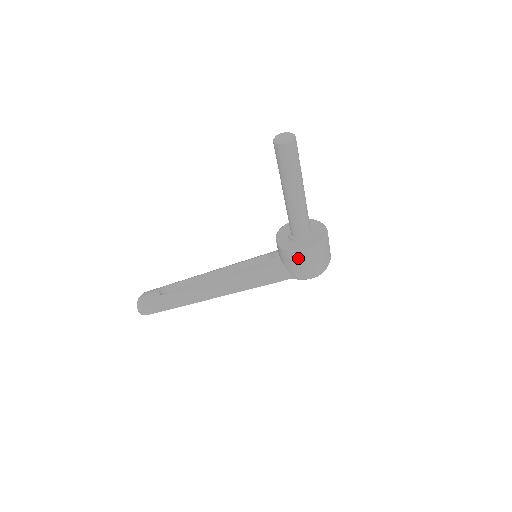
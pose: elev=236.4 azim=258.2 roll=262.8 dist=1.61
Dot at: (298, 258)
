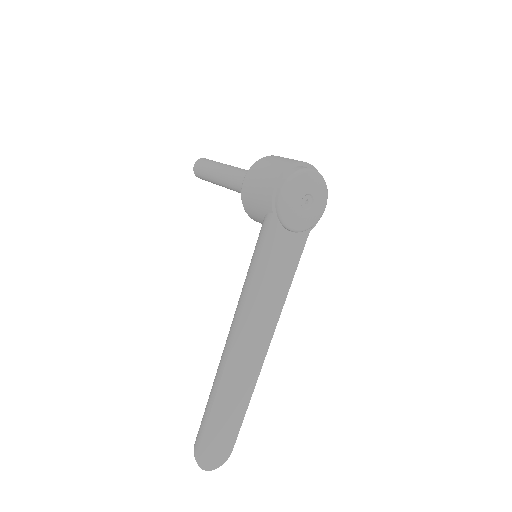
Dot at: (248, 188)
